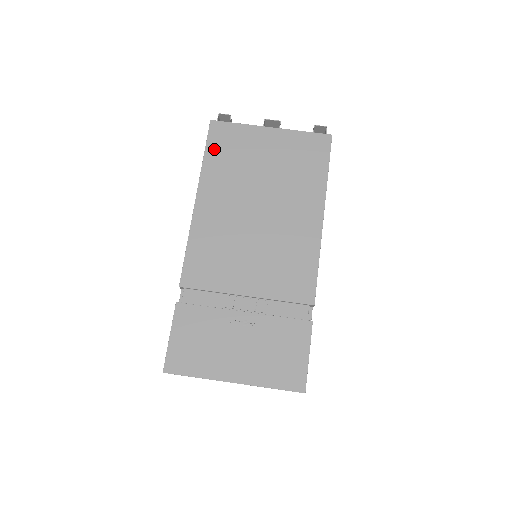
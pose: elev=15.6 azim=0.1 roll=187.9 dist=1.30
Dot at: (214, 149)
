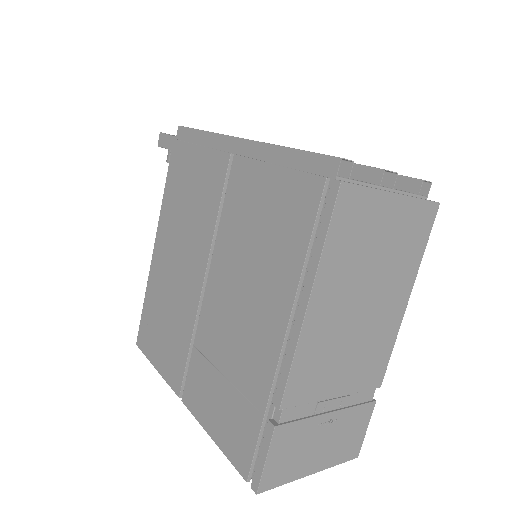
Dot at: (338, 229)
